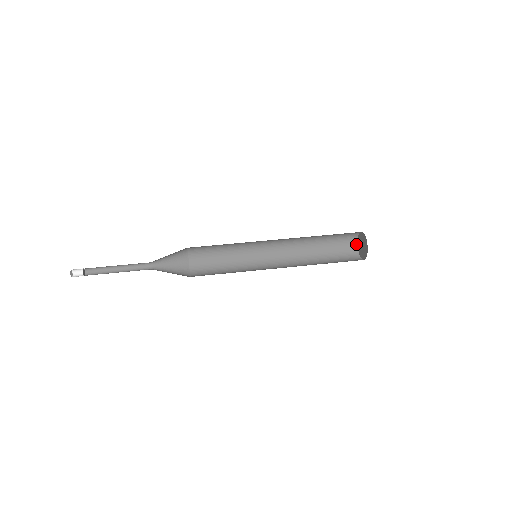
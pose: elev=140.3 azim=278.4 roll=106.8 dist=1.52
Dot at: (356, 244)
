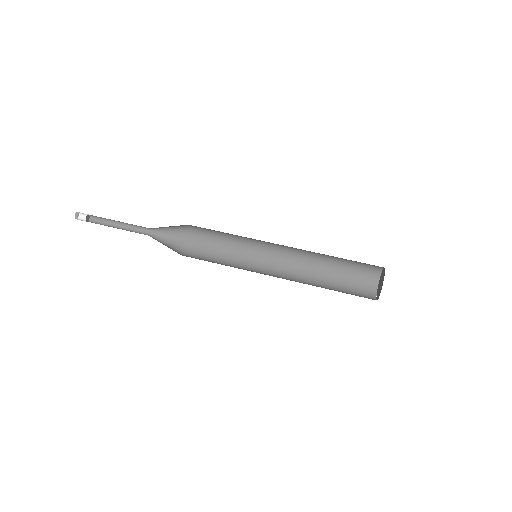
Dot at: (376, 288)
